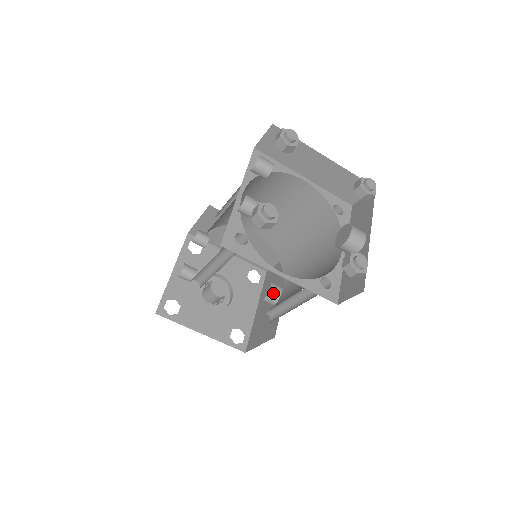
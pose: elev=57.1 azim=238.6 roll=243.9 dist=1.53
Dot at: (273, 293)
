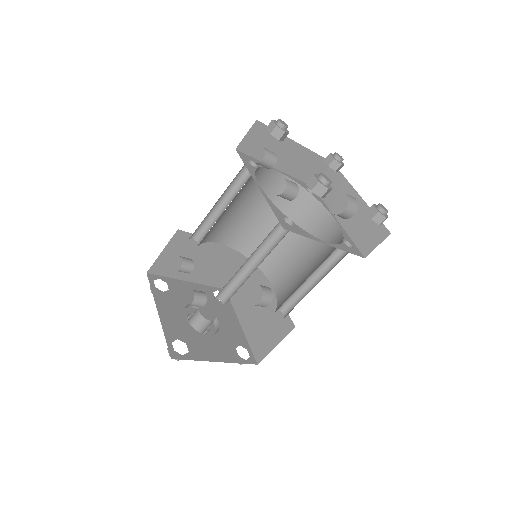
Dot at: (266, 293)
